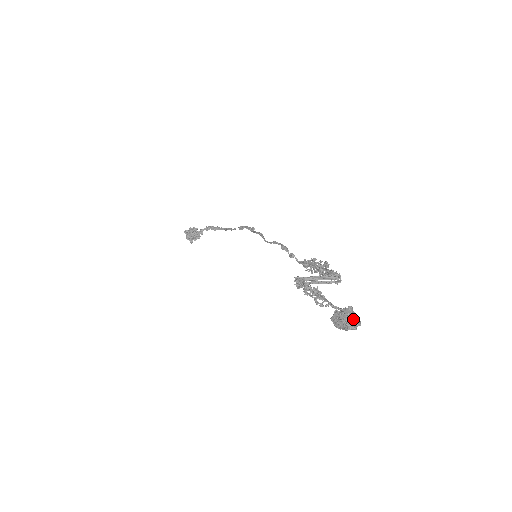
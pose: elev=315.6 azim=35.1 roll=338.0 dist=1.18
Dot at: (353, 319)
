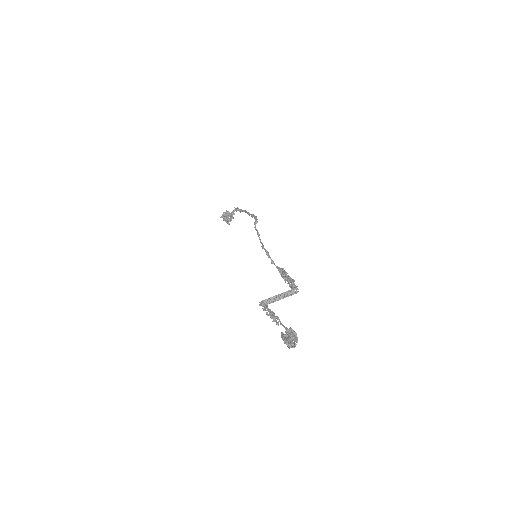
Dot at: (291, 340)
